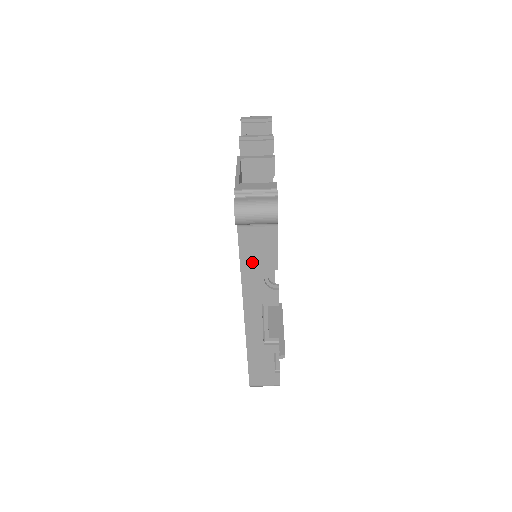
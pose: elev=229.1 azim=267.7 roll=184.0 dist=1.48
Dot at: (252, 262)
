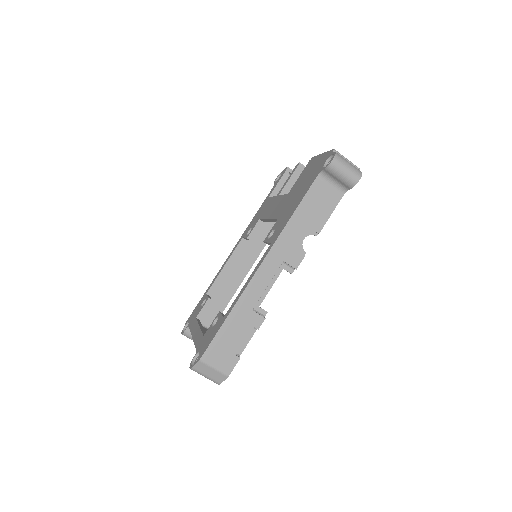
Dot at: (305, 214)
